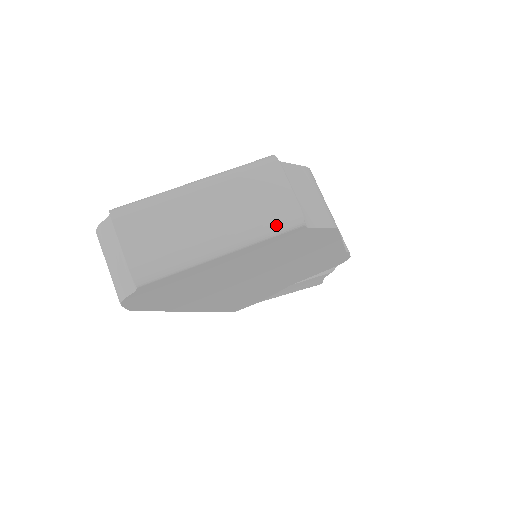
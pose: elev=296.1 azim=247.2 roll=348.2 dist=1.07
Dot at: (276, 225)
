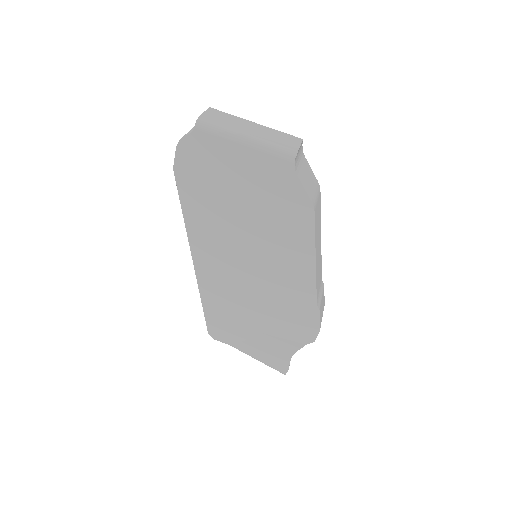
Dot at: (280, 148)
